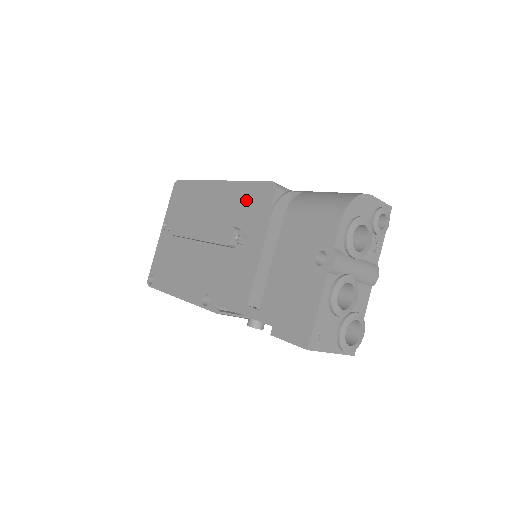
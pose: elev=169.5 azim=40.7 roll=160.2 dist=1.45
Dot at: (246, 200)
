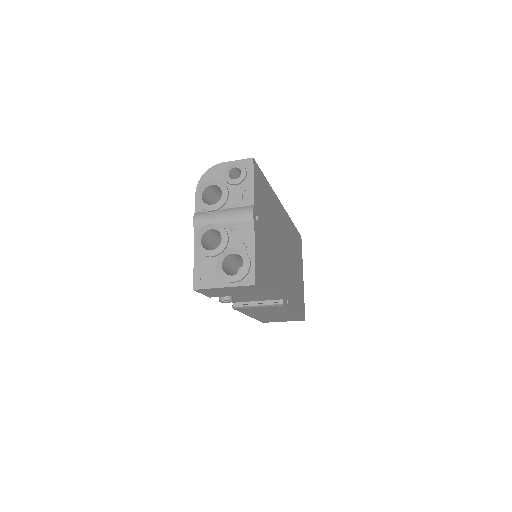
Dot at: occluded
